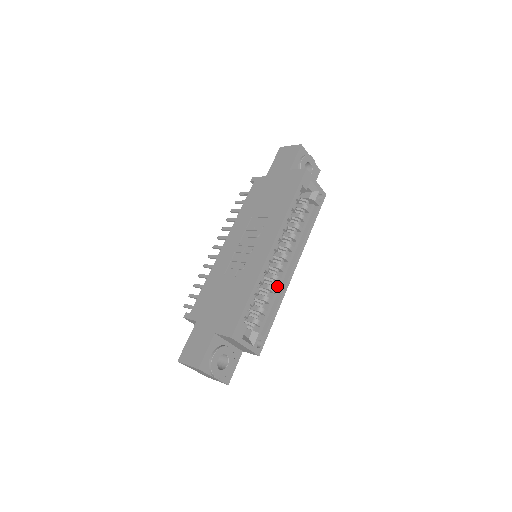
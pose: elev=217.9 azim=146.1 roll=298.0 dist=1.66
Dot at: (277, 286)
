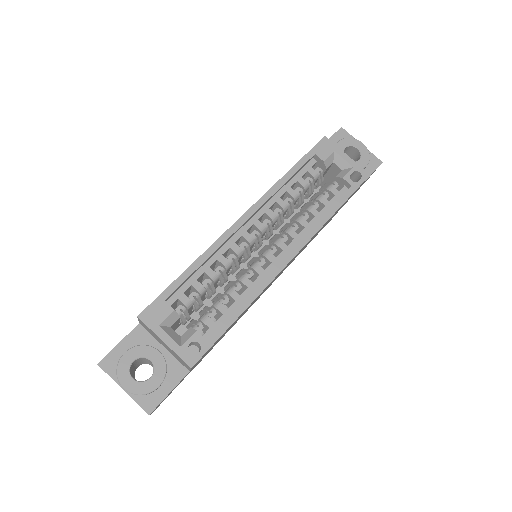
Dot at: occluded
